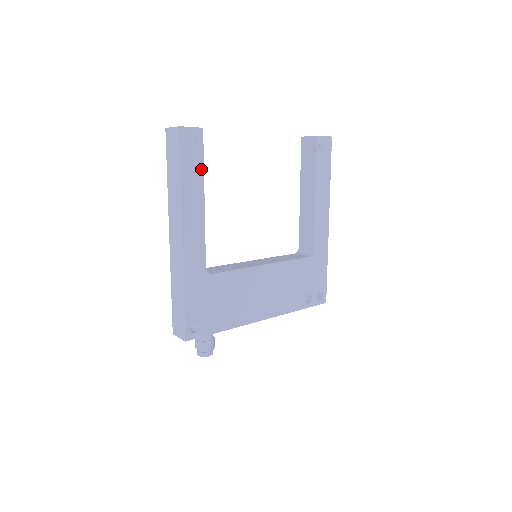
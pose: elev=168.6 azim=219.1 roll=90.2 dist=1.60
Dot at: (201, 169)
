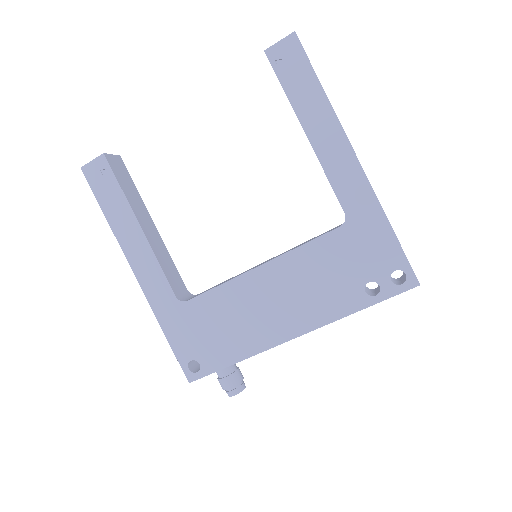
Dot at: (121, 195)
